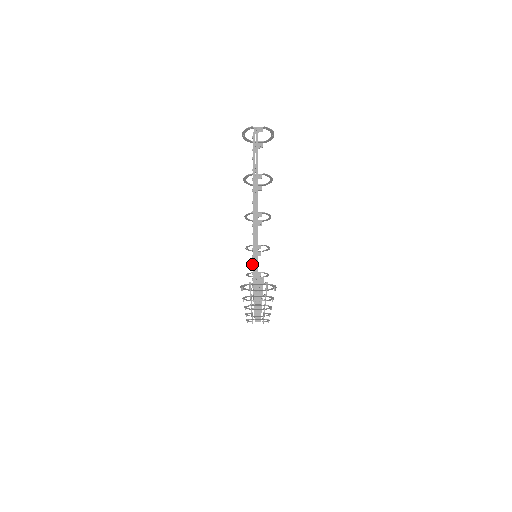
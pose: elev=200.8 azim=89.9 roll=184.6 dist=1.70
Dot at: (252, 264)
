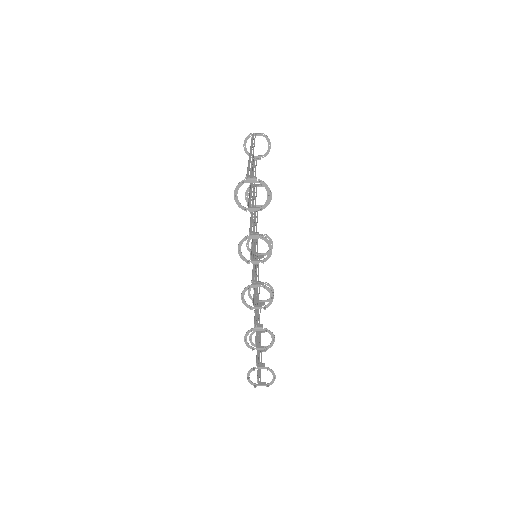
Dot at: occluded
